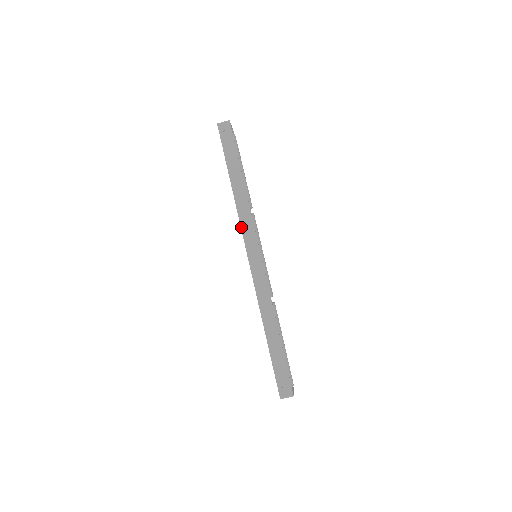
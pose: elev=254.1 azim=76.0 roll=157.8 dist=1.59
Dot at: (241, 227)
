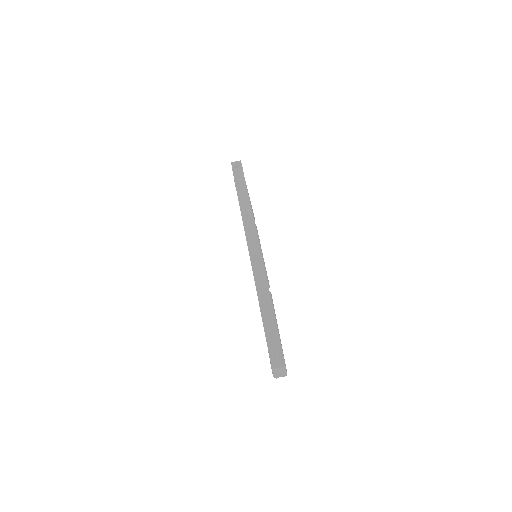
Dot at: (244, 228)
